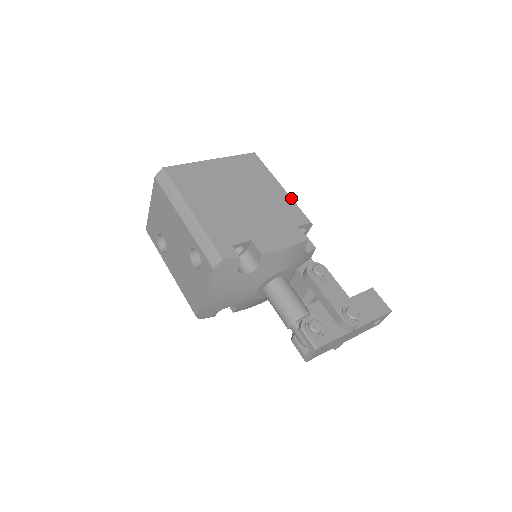
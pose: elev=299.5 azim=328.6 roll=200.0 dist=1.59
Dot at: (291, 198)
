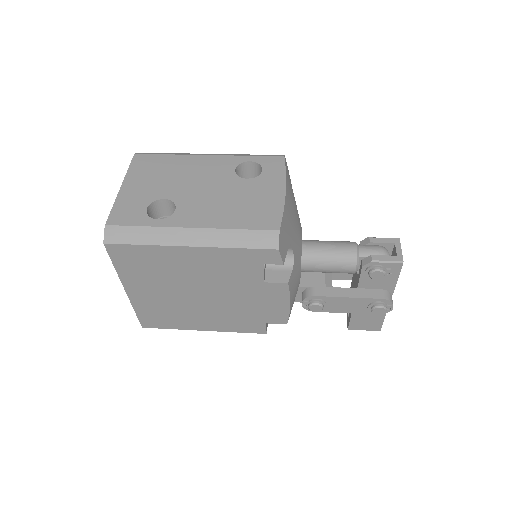
Dot at: occluded
